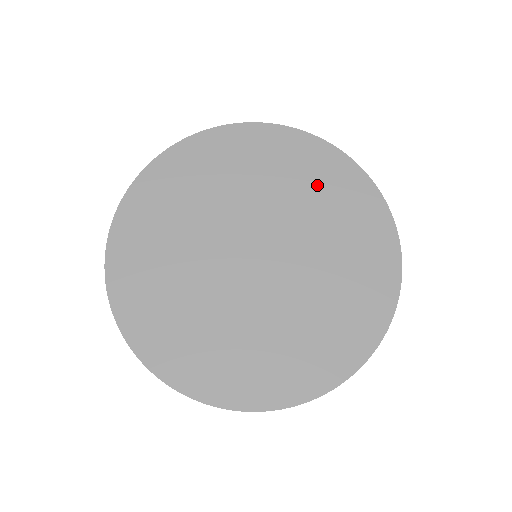
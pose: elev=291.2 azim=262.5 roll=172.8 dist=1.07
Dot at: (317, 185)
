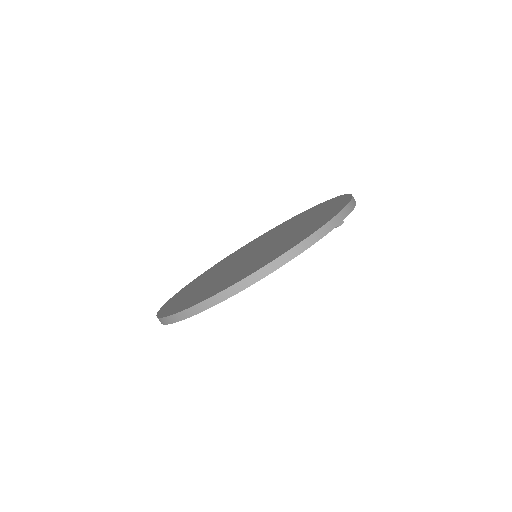
Dot at: occluded
